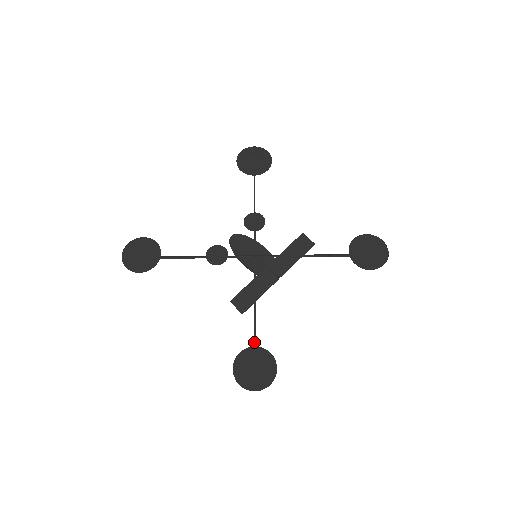
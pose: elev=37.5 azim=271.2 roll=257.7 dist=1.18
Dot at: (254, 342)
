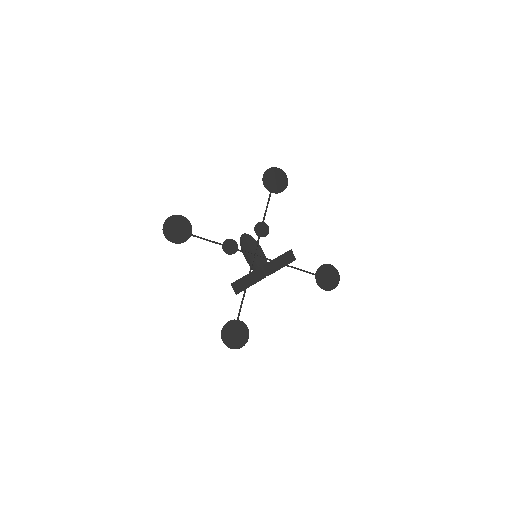
Dot at: (238, 315)
